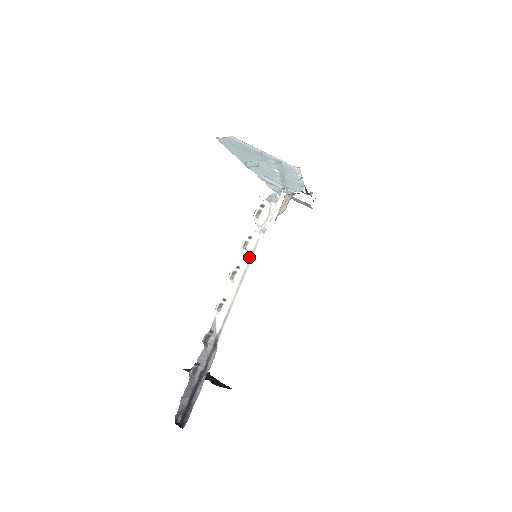
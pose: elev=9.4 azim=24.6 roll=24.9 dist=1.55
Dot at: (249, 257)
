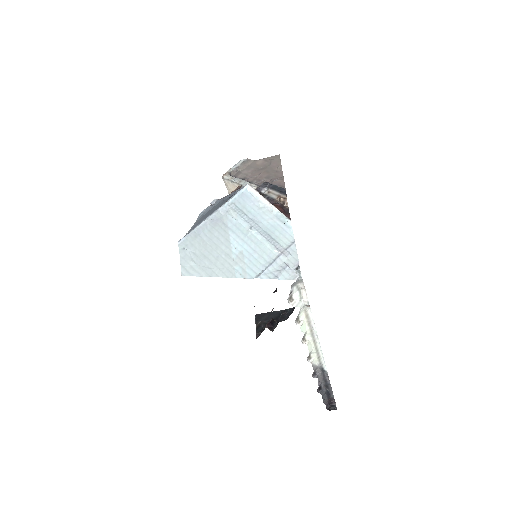
Dot at: (307, 322)
